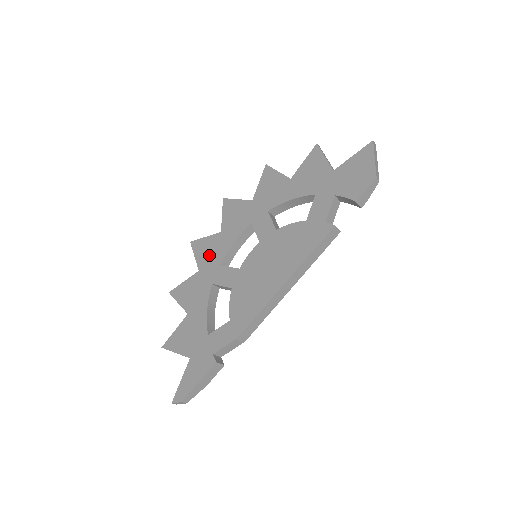
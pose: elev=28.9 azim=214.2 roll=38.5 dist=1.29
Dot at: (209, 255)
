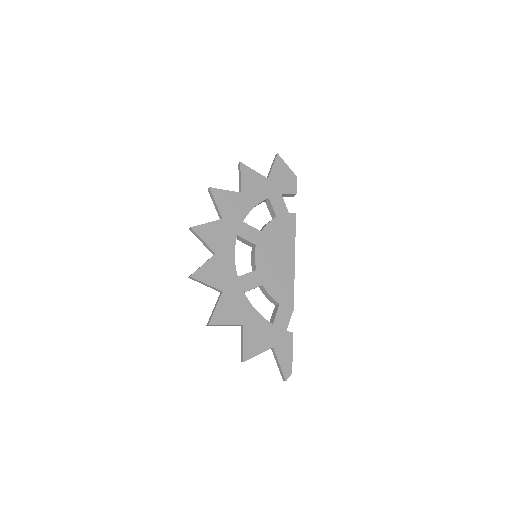
Dot at: (221, 275)
